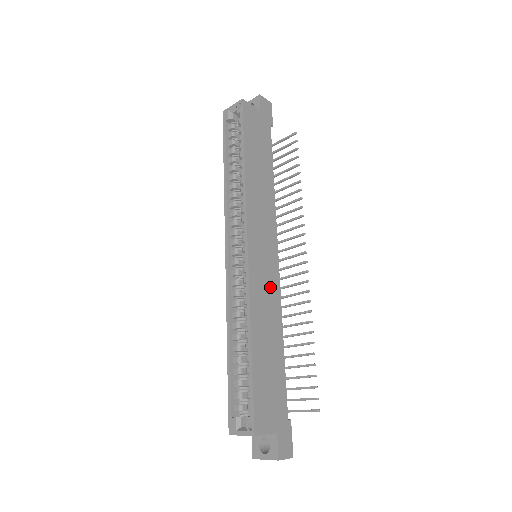
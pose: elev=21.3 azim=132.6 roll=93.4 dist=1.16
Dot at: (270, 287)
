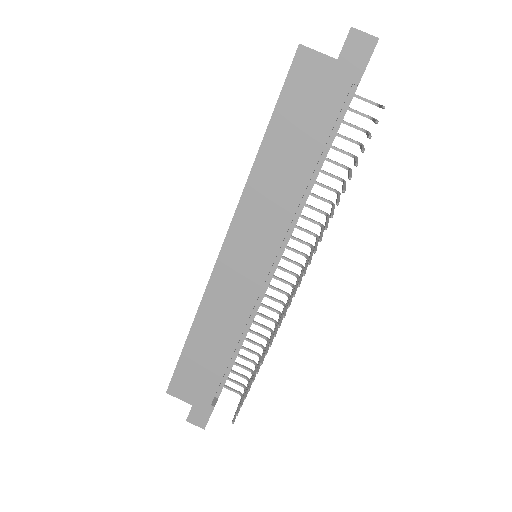
Dot at: (239, 297)
